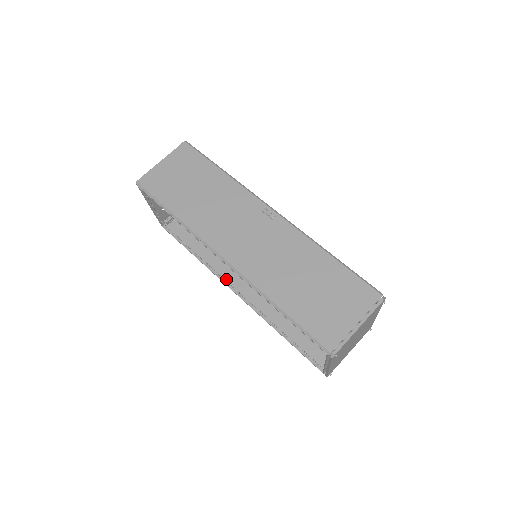
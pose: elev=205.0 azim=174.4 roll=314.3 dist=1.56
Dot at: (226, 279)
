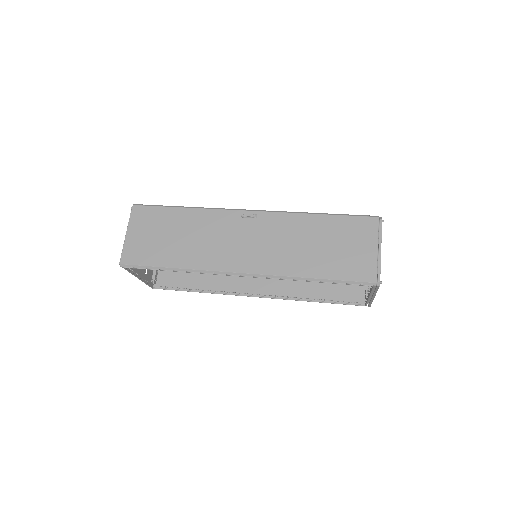
Dot at: (239, 292)
